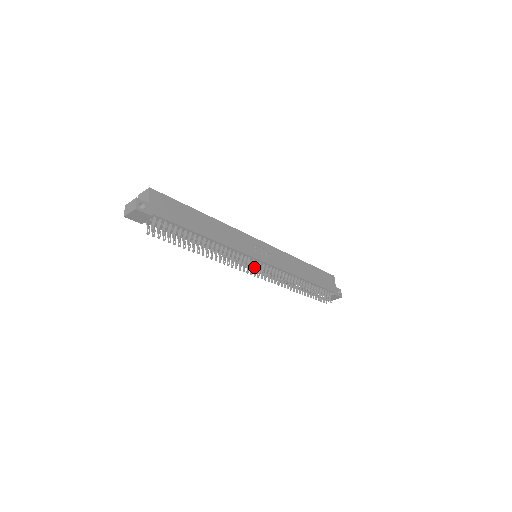
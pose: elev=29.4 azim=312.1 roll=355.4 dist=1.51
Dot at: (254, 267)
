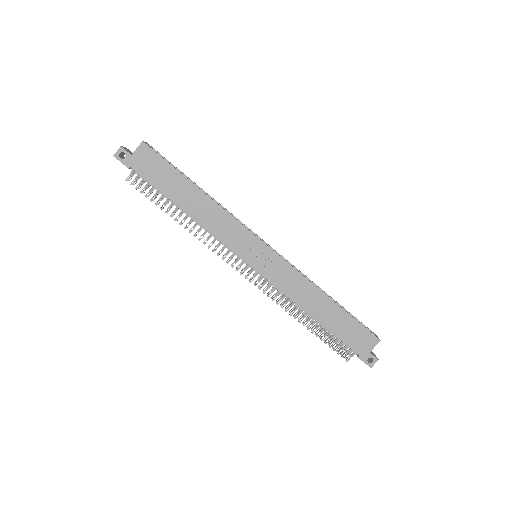
Dot at: (239, 264)
